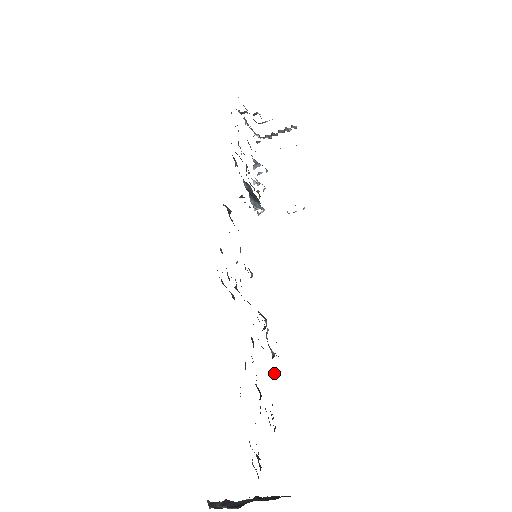
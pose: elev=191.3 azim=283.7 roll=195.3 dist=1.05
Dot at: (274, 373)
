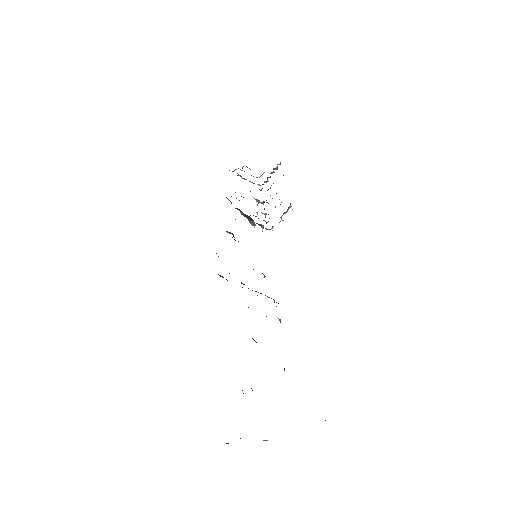
Dot at: occluded
